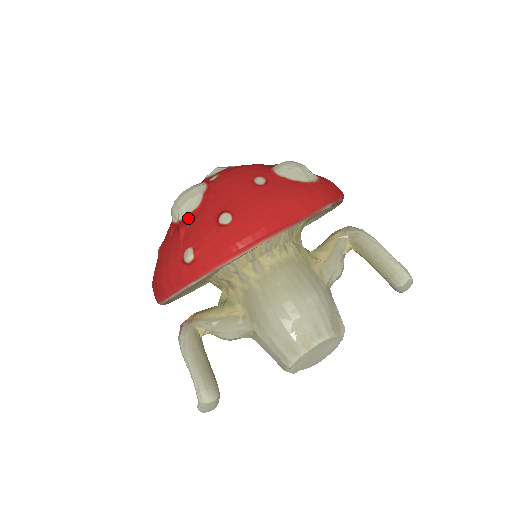
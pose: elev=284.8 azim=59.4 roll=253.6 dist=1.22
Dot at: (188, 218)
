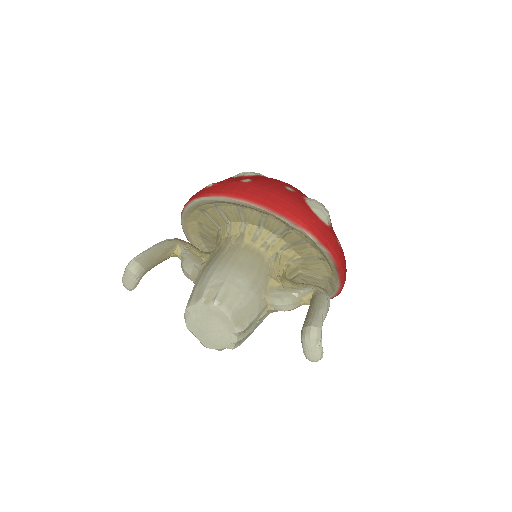
Dot at: (237, 177)
